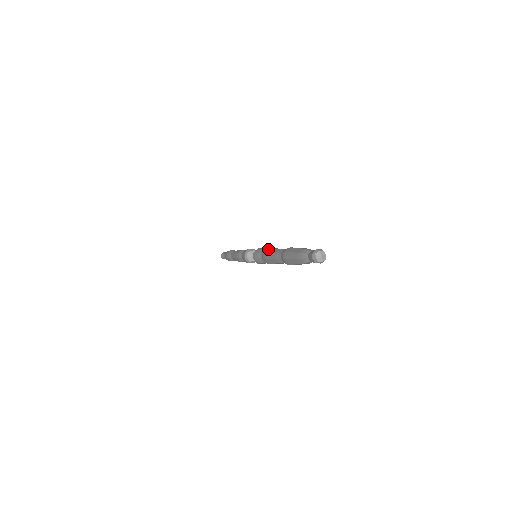
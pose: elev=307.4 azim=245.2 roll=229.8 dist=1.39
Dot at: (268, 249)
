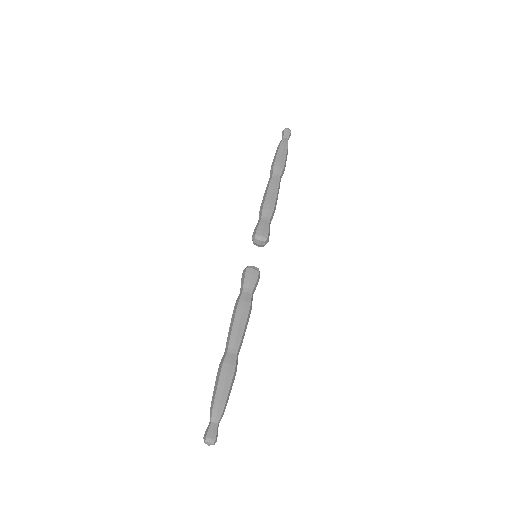
Dot at: (242, 307)
